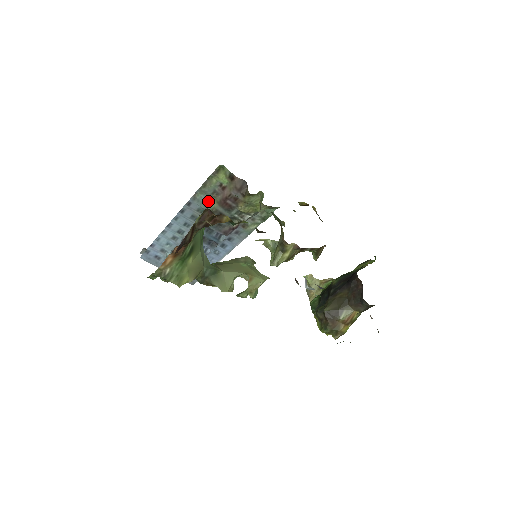
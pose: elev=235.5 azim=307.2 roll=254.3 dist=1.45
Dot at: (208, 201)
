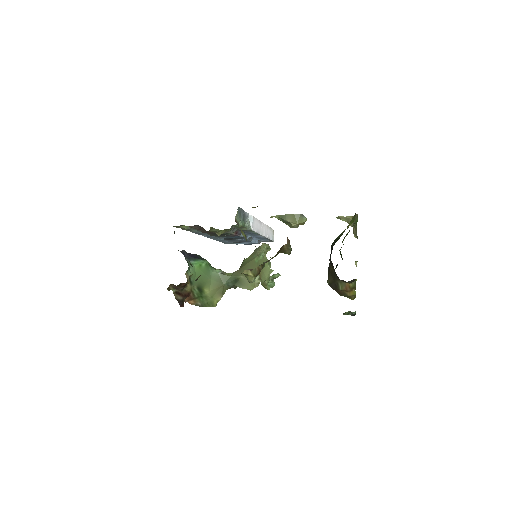
Dot at: occluded
